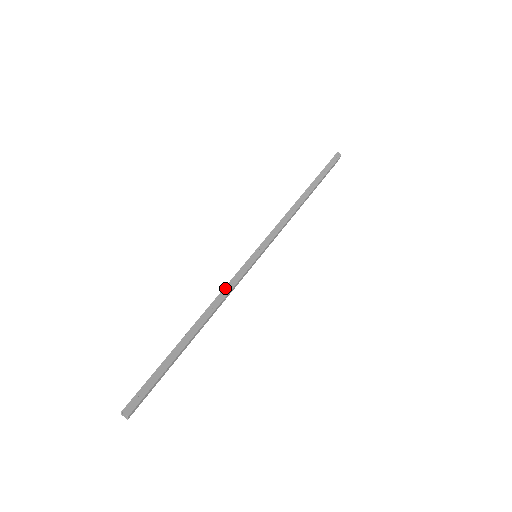
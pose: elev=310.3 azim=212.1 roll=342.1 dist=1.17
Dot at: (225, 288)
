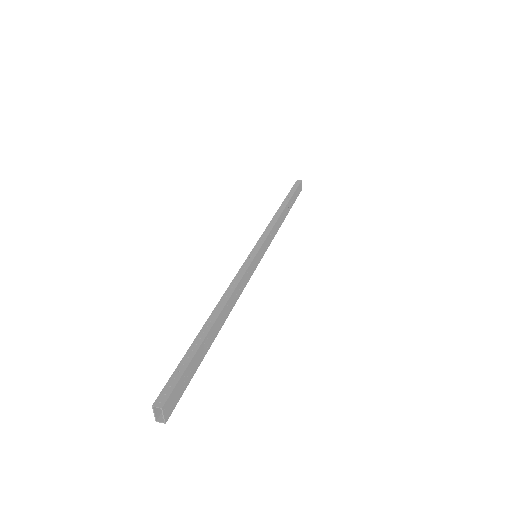
Dot at: (234, 280)
